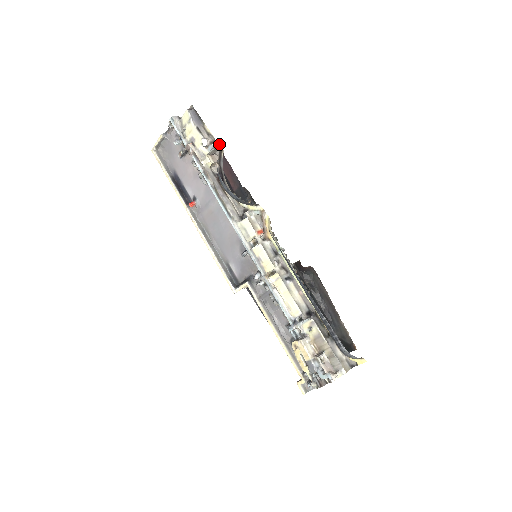
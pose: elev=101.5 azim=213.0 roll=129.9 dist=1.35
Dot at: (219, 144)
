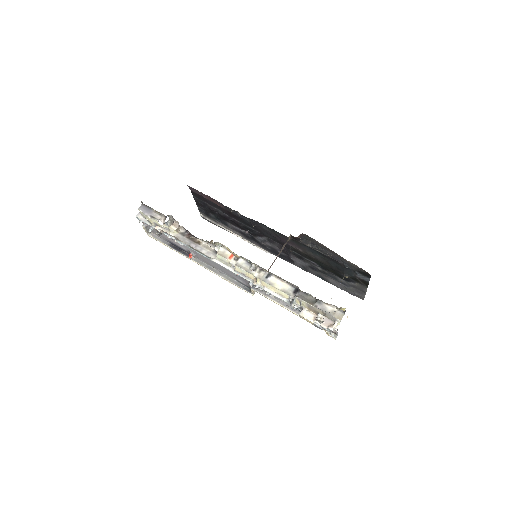
Dot at: (170, 216)
